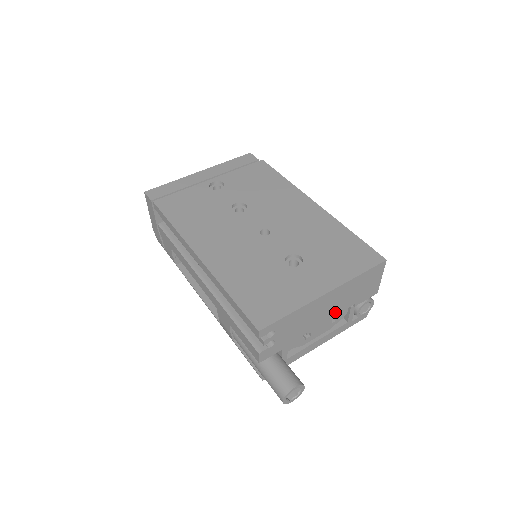
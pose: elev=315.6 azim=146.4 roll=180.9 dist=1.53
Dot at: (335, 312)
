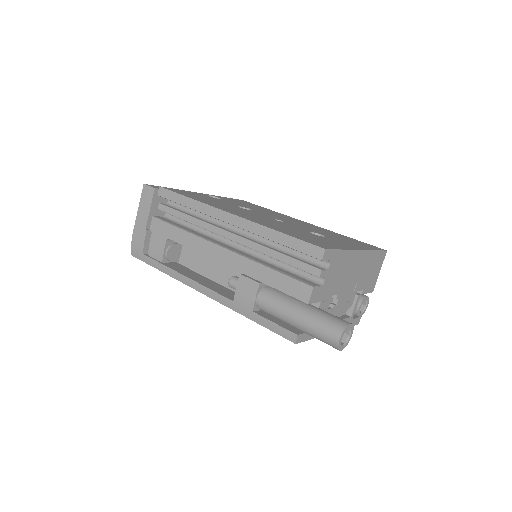
Dot at: (354, 287)
